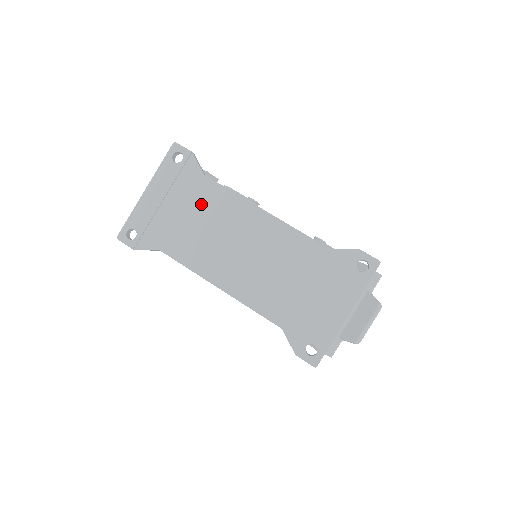
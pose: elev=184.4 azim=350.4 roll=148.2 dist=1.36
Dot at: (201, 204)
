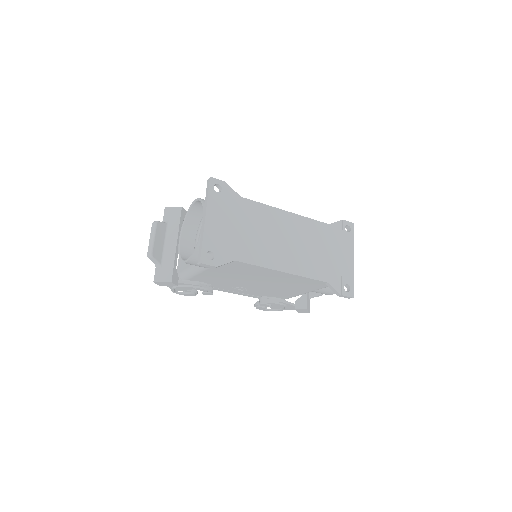
Dot at: (248, 218)
